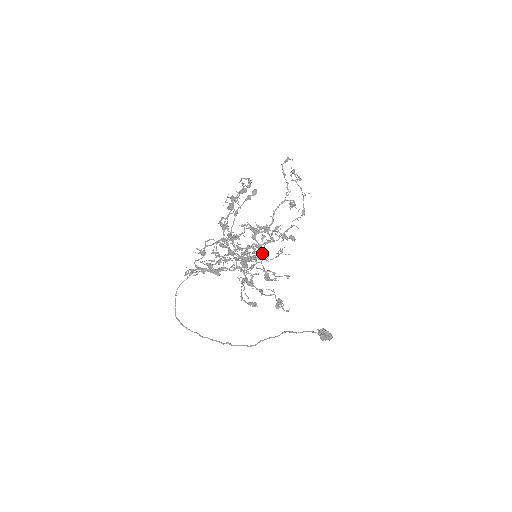
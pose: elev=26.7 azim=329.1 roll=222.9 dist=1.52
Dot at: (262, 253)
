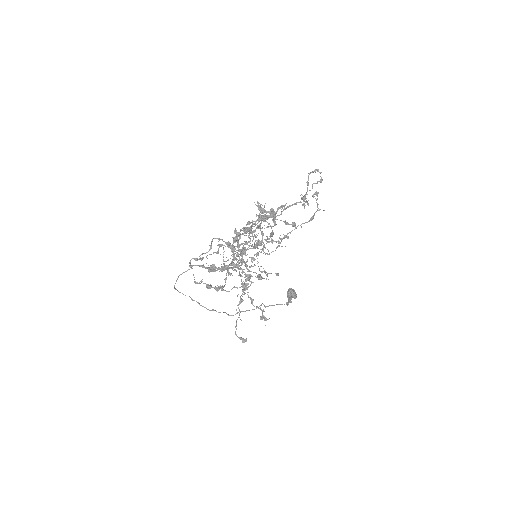
Dot at: (262, 249)
